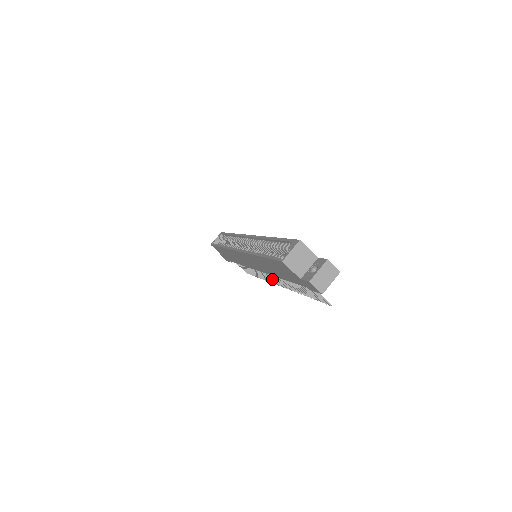
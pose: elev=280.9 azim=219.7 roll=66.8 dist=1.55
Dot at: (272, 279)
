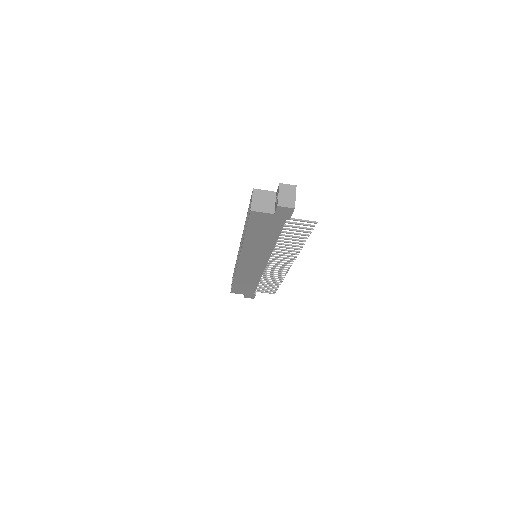
Dot at: occluded
